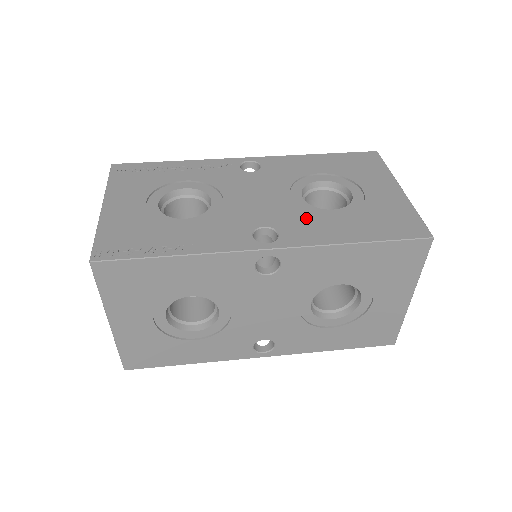
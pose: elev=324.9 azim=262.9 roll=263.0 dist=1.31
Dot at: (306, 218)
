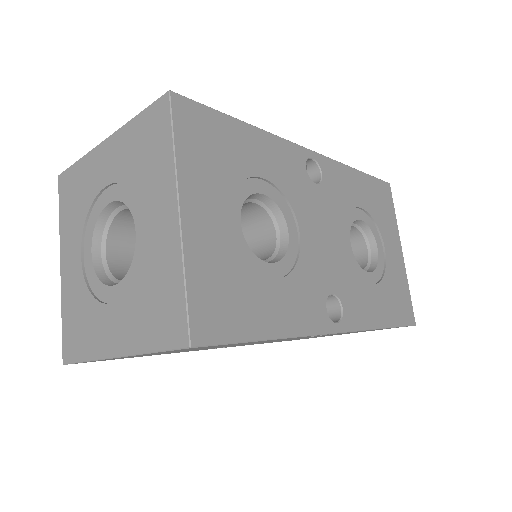
Dot at: occluded
